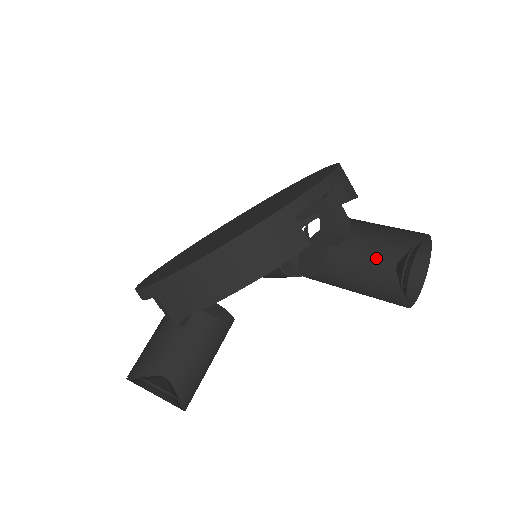
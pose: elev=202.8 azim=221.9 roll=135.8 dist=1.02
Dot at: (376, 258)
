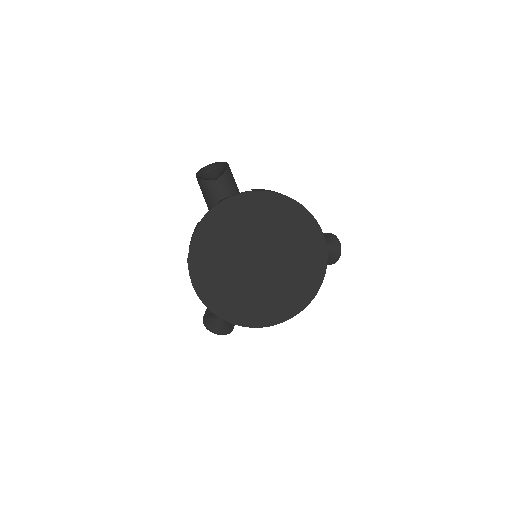
Dot at: occluded
